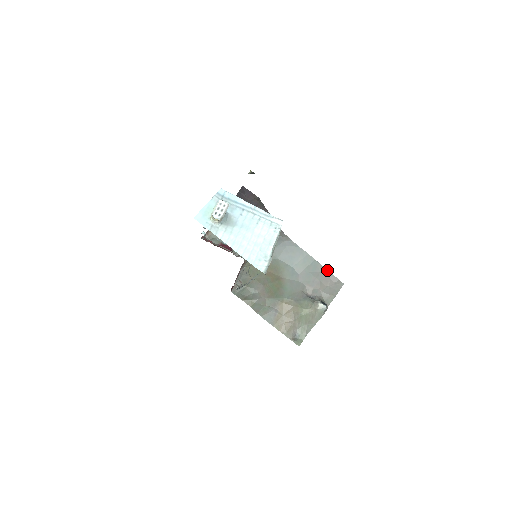
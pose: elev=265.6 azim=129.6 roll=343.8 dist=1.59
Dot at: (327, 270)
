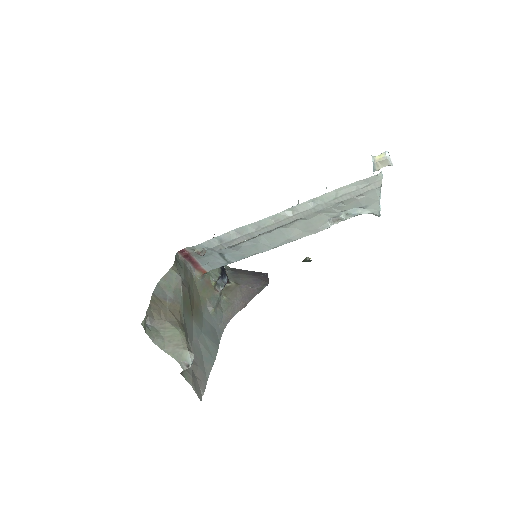
Dot at: (208, 377)
